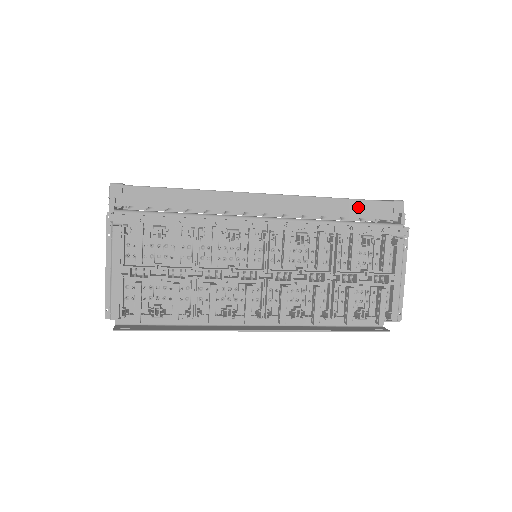
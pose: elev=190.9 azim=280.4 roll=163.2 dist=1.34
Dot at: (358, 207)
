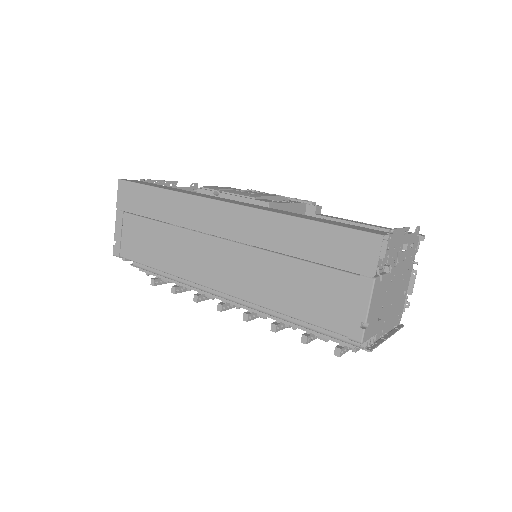
Dot at: occluded
